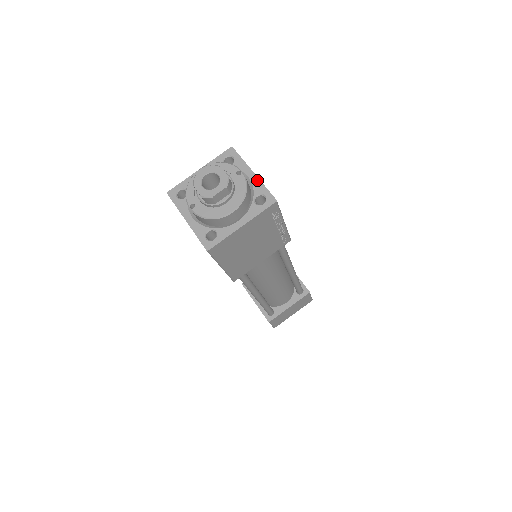
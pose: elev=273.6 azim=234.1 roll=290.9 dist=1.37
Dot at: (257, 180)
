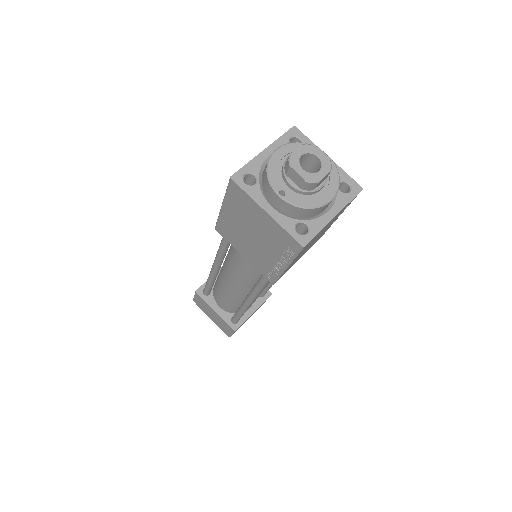
Dot at: occluded
